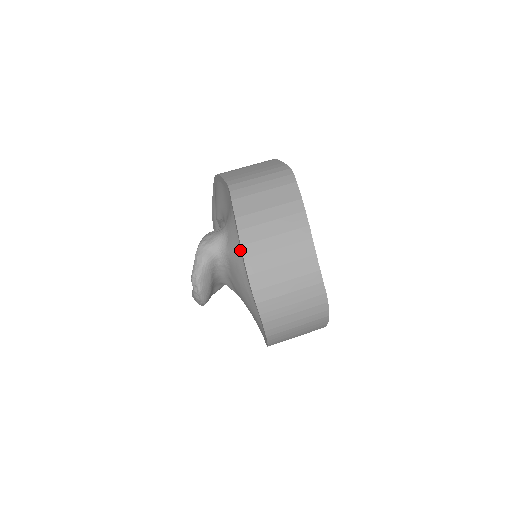
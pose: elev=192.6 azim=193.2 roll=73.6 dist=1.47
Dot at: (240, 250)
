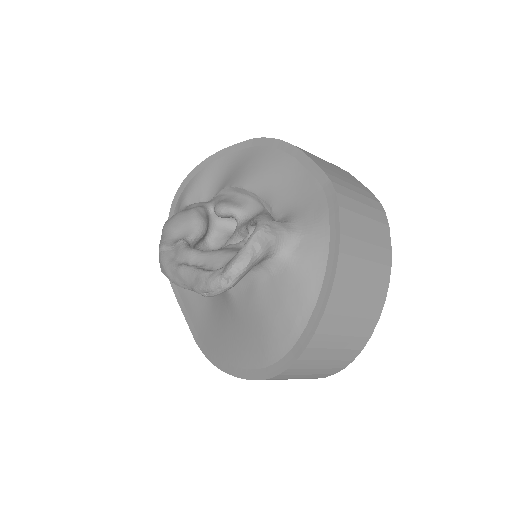
Dot at: (323, 274)
